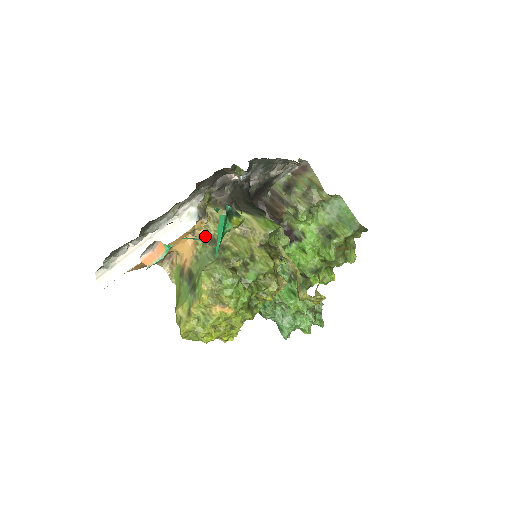
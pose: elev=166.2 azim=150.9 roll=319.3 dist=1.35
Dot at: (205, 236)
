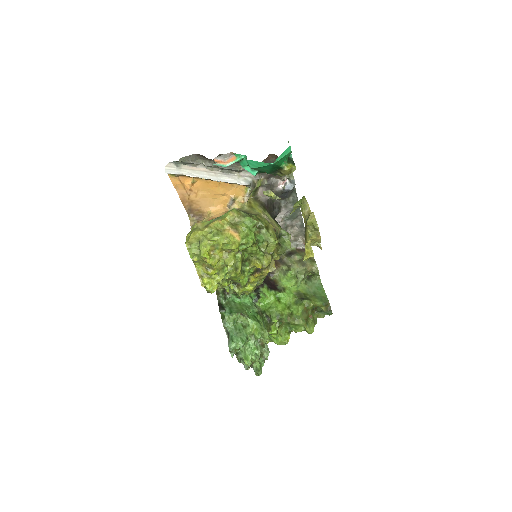
Dot at: (239, 209)
